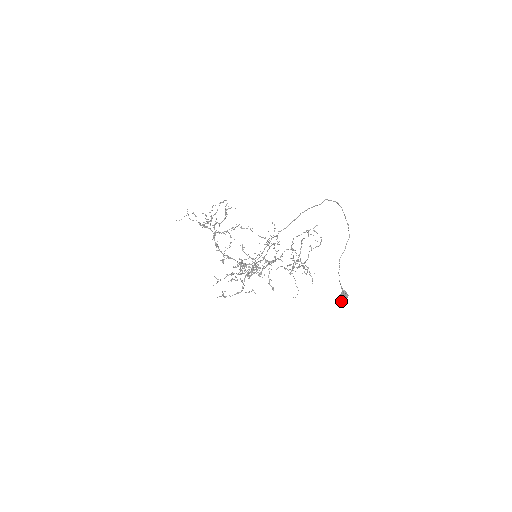
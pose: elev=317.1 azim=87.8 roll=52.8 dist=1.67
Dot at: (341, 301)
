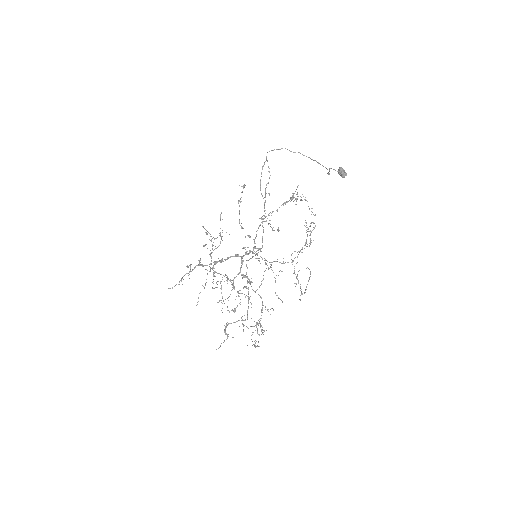
Dot at: (341, 172)
